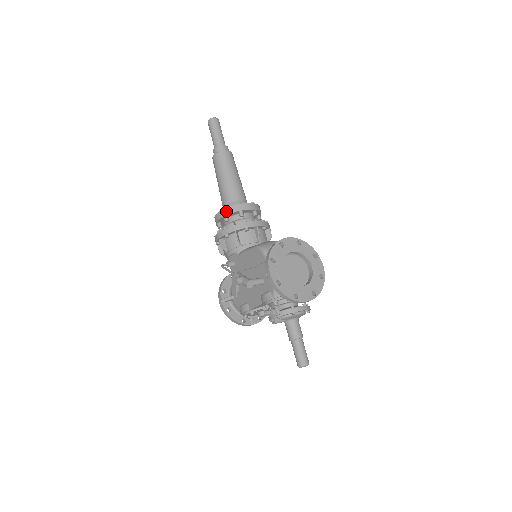
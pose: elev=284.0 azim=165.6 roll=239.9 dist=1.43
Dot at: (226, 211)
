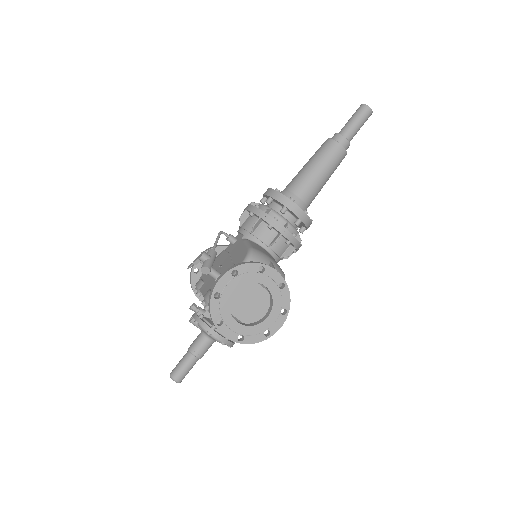
Dot at: (275, 194)
